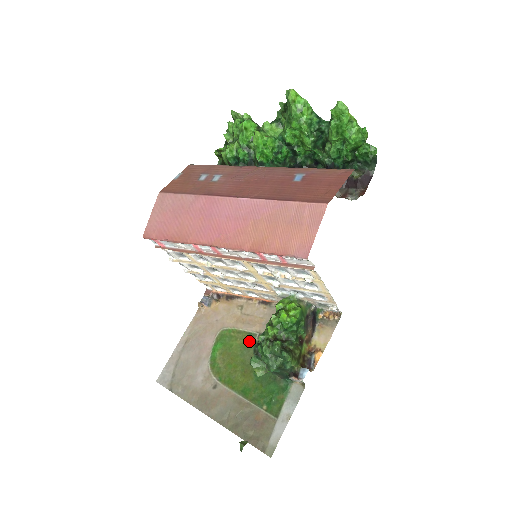
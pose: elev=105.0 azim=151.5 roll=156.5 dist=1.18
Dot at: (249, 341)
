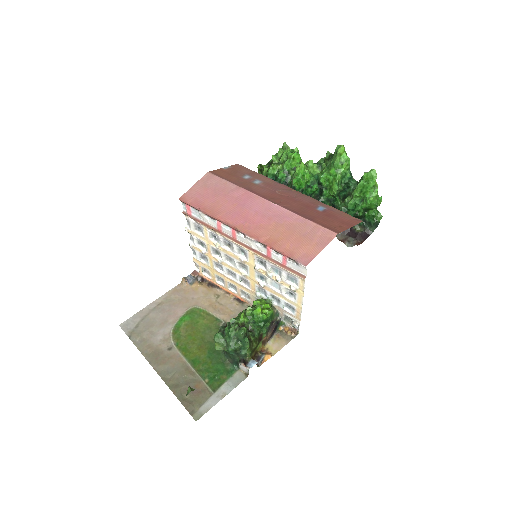
Dot at: (214, 324)
